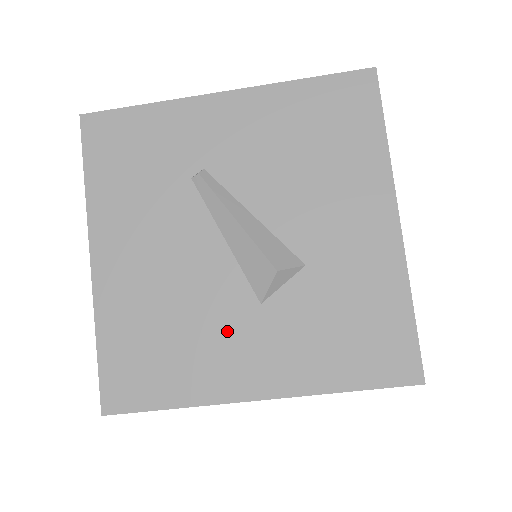
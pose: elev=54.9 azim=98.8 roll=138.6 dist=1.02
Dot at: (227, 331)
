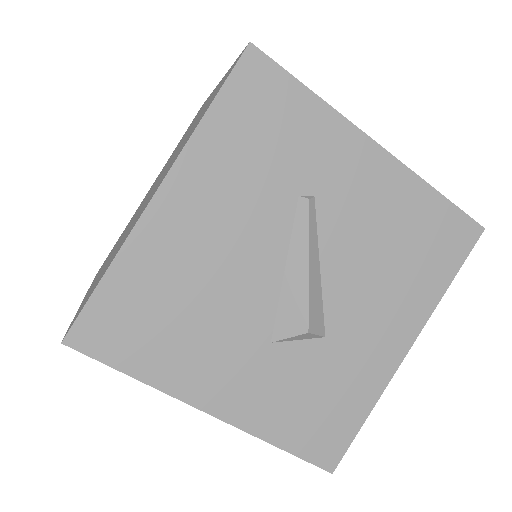
Dot at: (229, 345)
